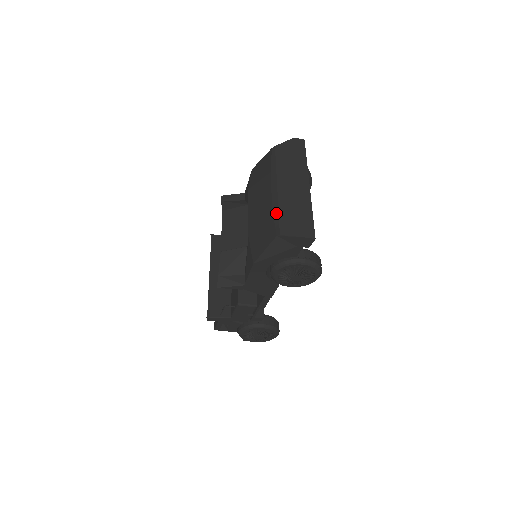
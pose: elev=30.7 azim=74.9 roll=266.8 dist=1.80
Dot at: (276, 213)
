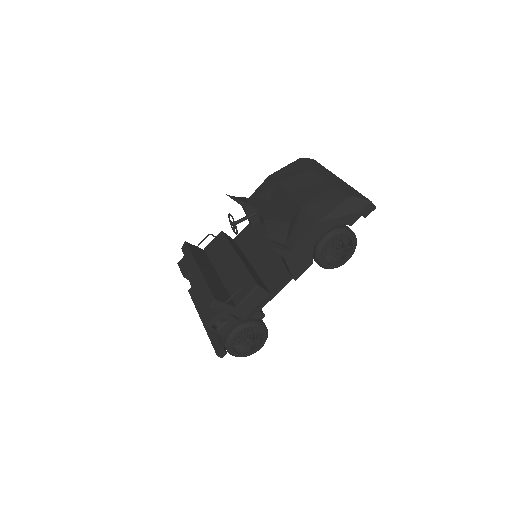
Dot at: (337, 186)
